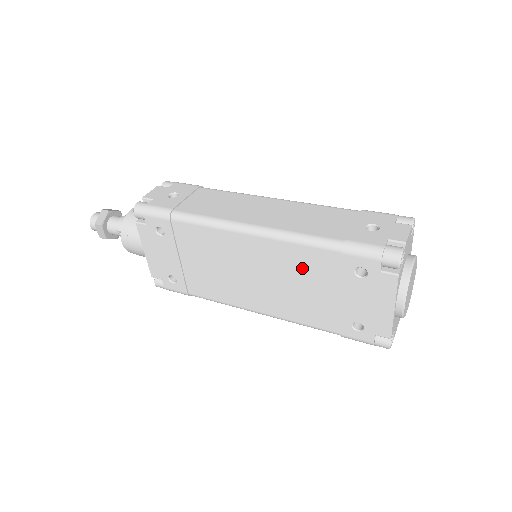
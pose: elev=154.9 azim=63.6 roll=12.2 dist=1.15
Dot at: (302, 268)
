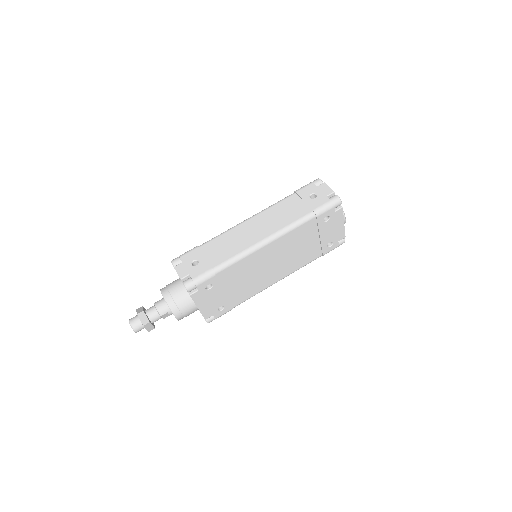
Dot at: (298, 239)
